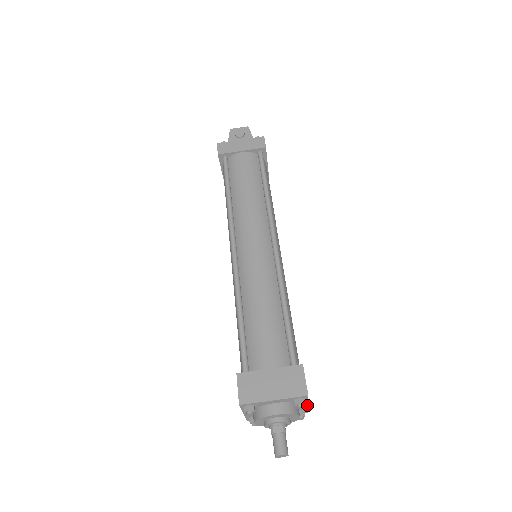
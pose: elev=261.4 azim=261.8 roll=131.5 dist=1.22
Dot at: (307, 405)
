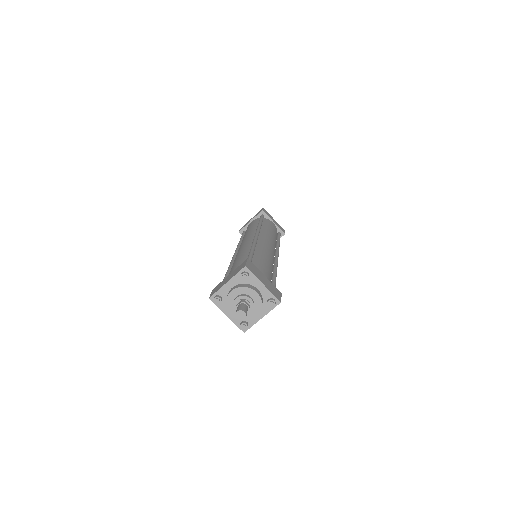
Dot at: (260, 318)
